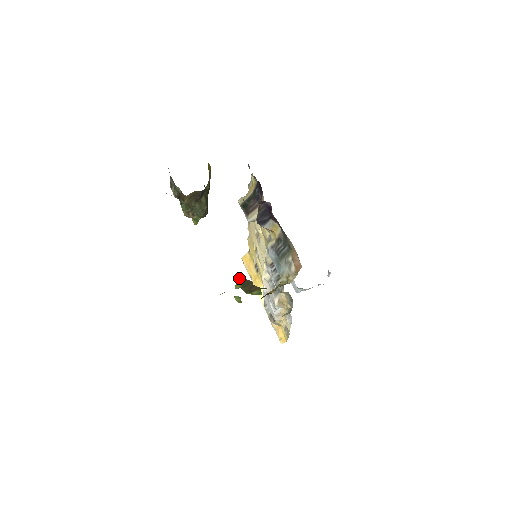
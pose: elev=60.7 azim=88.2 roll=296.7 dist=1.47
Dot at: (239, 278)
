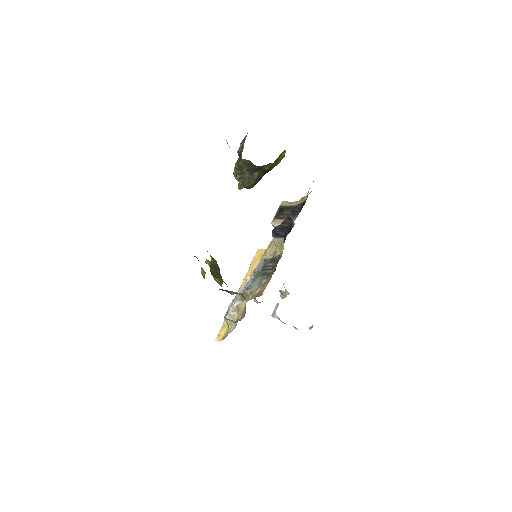
Dot at: (212, 257)
